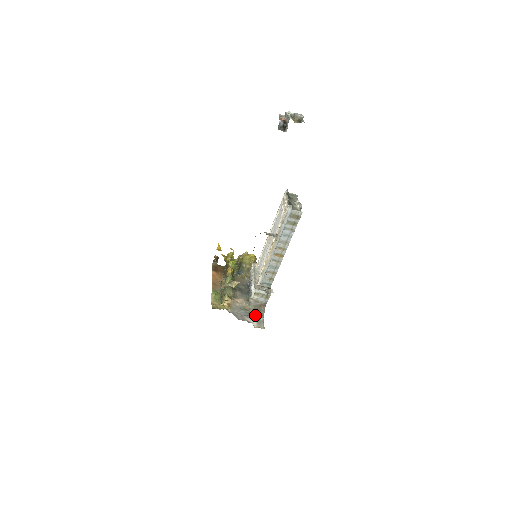
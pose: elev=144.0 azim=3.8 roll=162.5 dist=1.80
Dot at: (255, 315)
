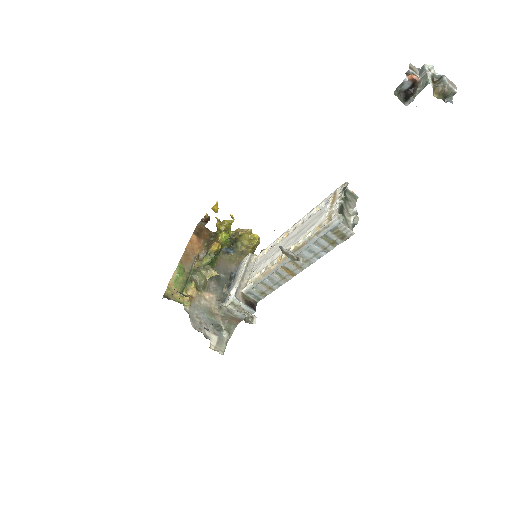
Dot at: (220, 328)
